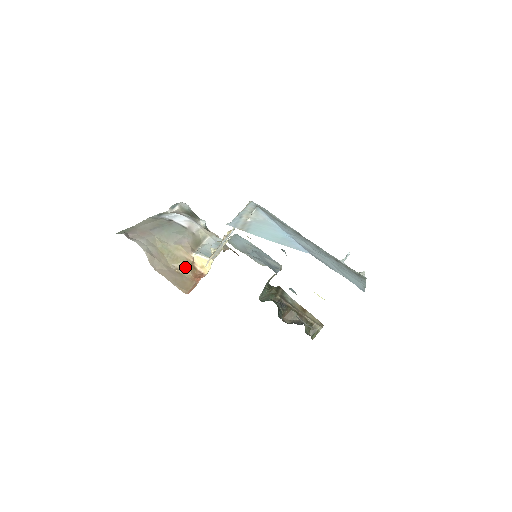
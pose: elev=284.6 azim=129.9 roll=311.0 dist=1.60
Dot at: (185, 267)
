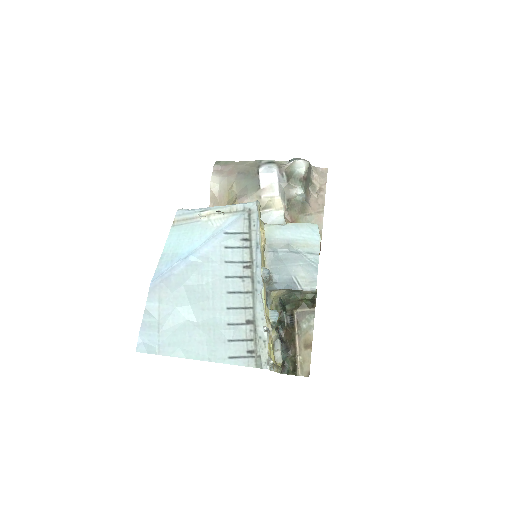
Dot at: occluded
